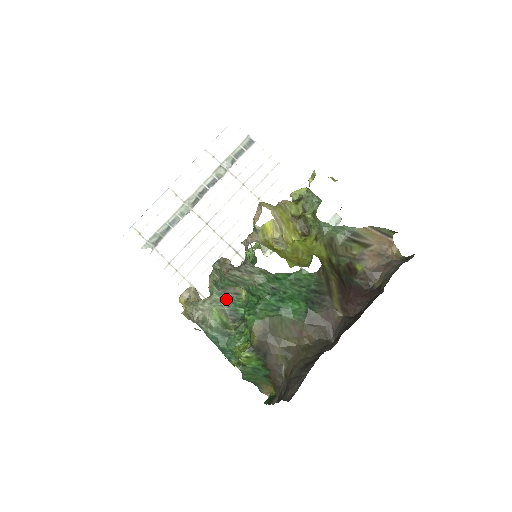
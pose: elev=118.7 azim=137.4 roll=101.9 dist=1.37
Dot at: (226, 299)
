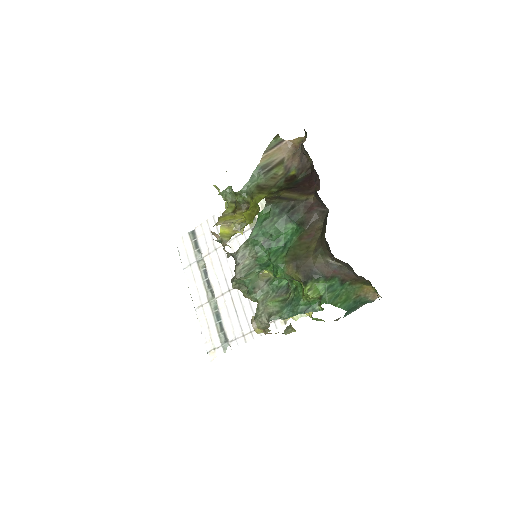
Dot at: (267, 291)
